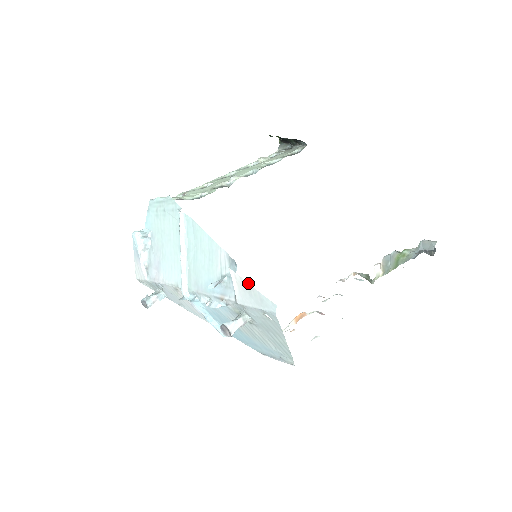
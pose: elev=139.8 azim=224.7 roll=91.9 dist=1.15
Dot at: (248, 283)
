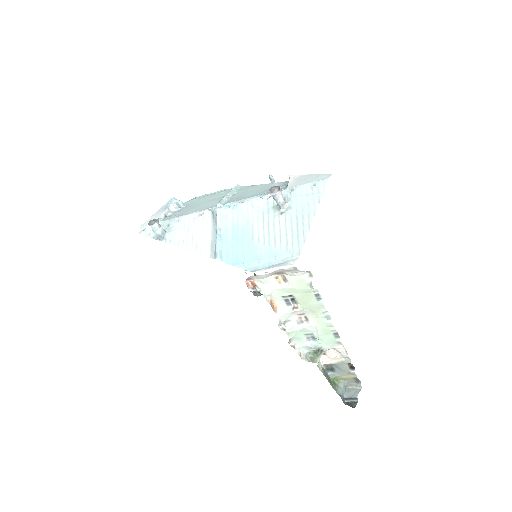
Dot at: (307, 174)
